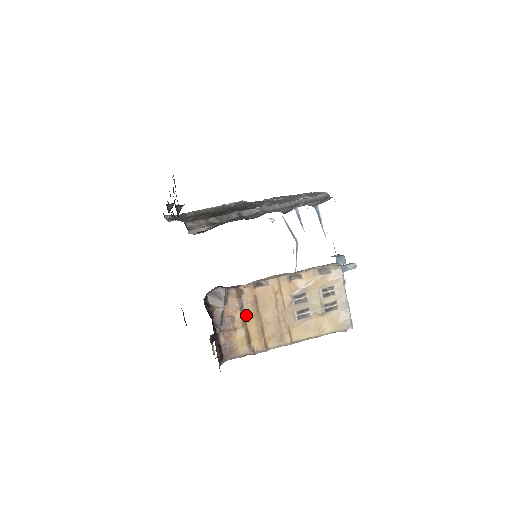
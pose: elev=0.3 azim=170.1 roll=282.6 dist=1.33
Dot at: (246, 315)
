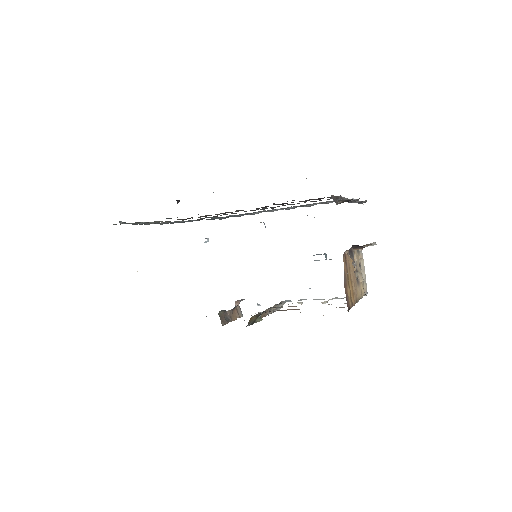
Dot at: (348, 275)
